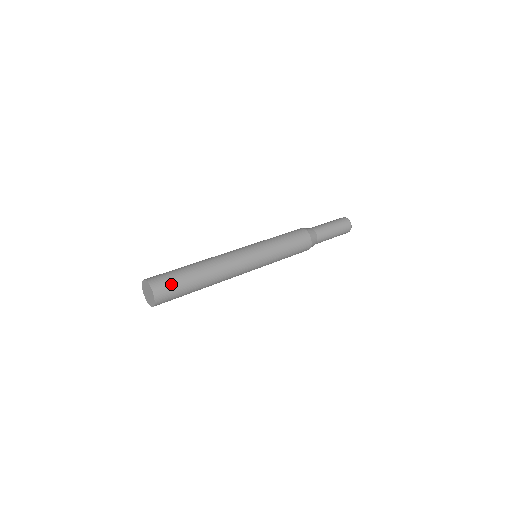
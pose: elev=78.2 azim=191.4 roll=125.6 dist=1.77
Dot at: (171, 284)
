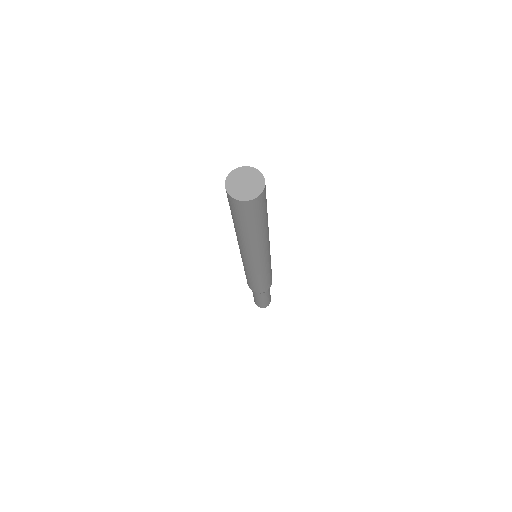
Dot at: occluded
